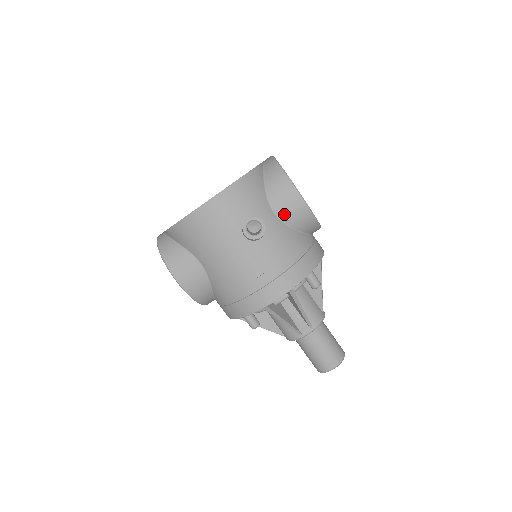
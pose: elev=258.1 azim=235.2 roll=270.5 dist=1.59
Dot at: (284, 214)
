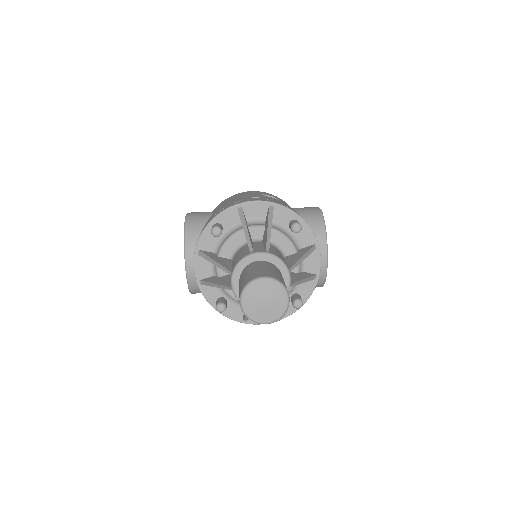
Dot at: (299, 209)
